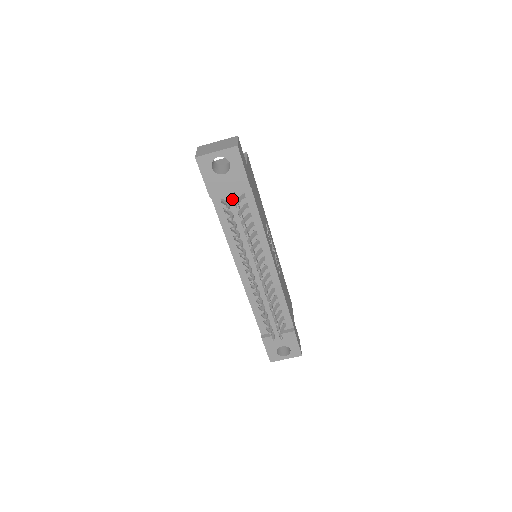
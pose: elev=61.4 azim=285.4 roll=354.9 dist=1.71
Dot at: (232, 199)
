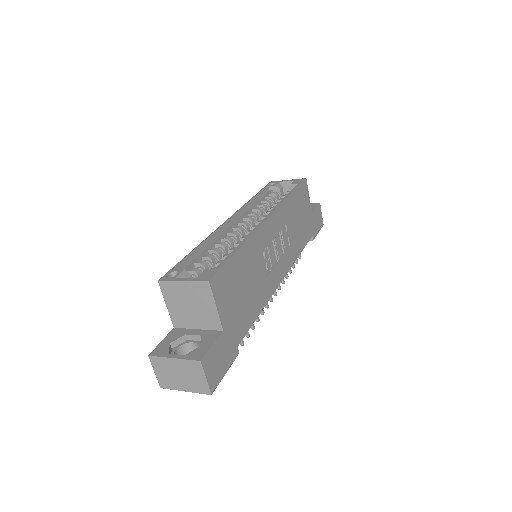
Dot at: occluded
